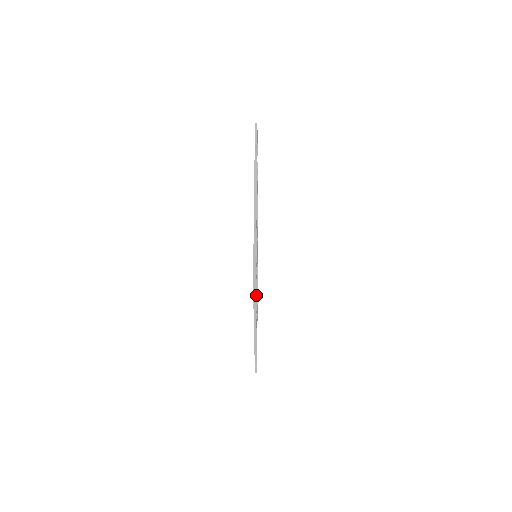
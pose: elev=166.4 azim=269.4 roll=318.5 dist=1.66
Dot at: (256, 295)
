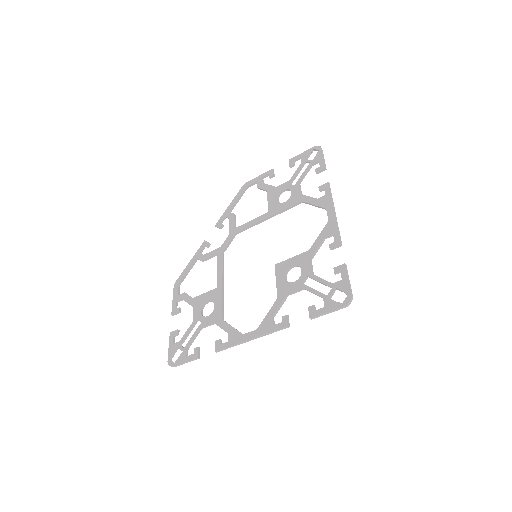
Dot at: occluded
